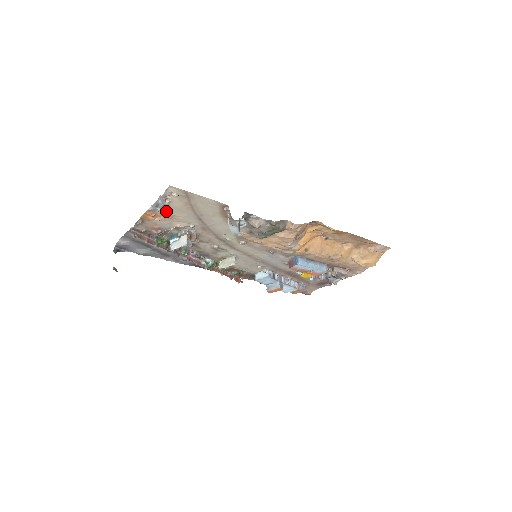
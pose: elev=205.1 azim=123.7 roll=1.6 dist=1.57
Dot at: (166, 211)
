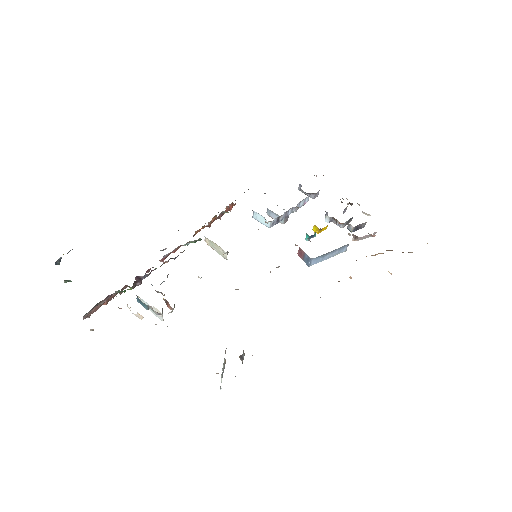
Dot at: occluded
